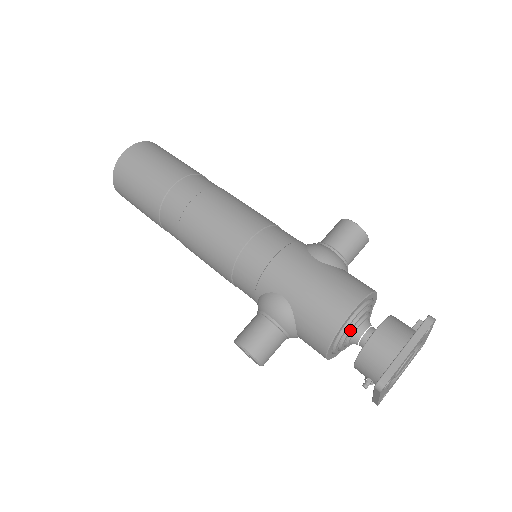
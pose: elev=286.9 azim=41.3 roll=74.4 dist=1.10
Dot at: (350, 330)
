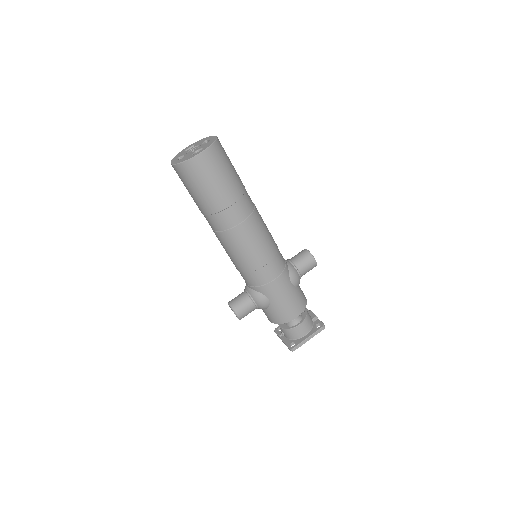
Dot at: occluded
